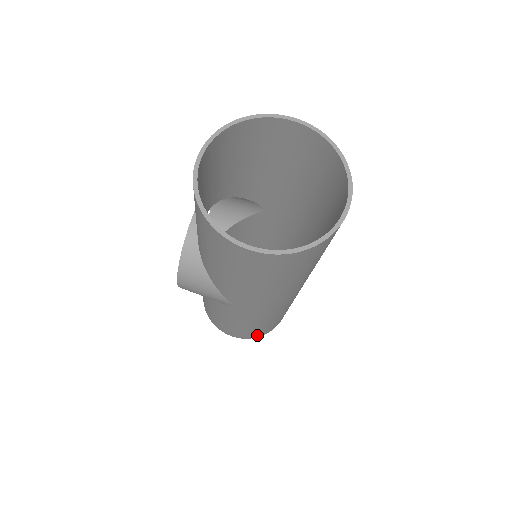
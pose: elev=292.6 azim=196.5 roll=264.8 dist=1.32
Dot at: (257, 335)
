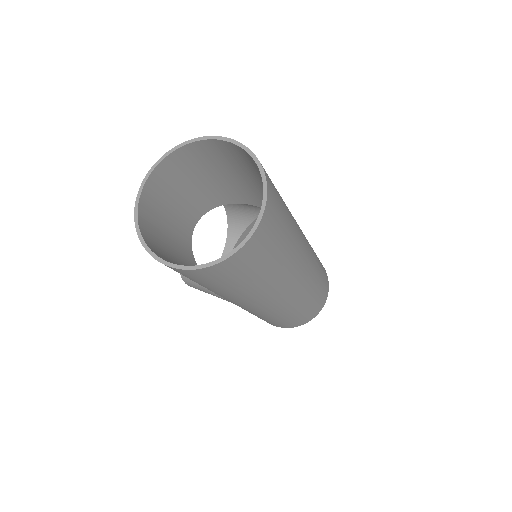
Dot at: (294, 325)
